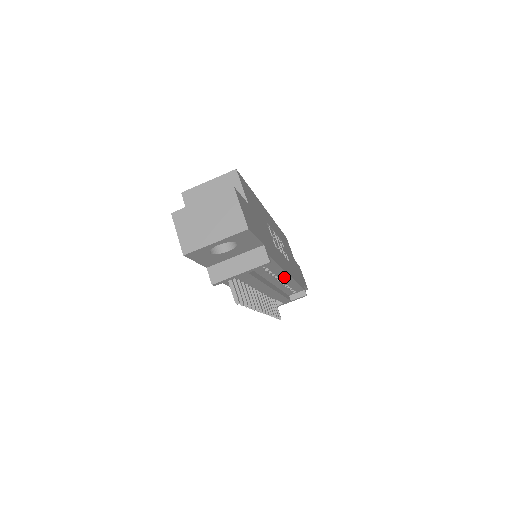
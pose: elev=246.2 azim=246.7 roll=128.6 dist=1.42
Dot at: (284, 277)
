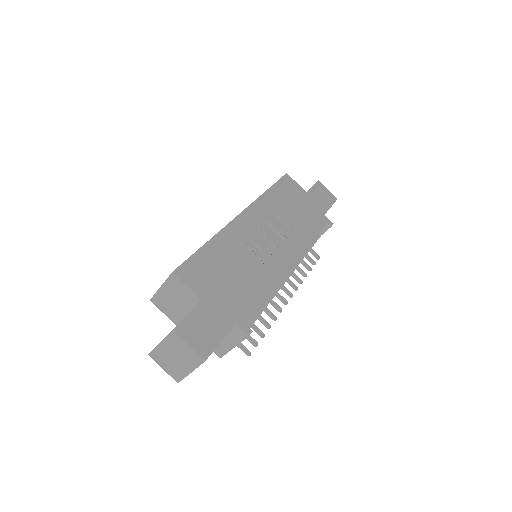
Dot at: occluded
